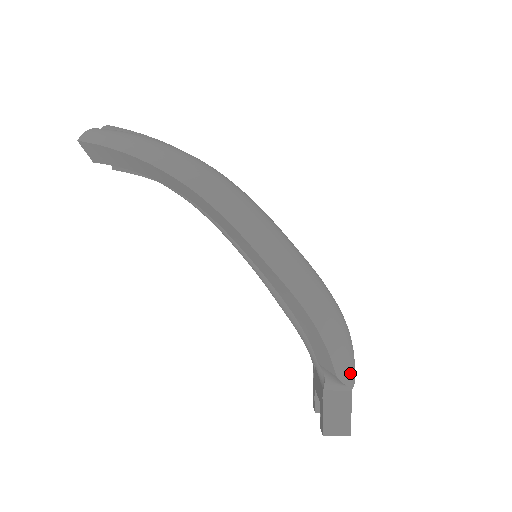
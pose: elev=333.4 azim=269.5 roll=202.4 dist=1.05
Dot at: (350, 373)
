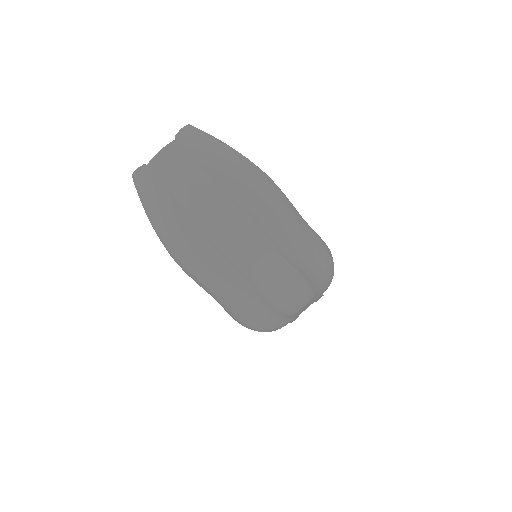
Dot at: occluded
